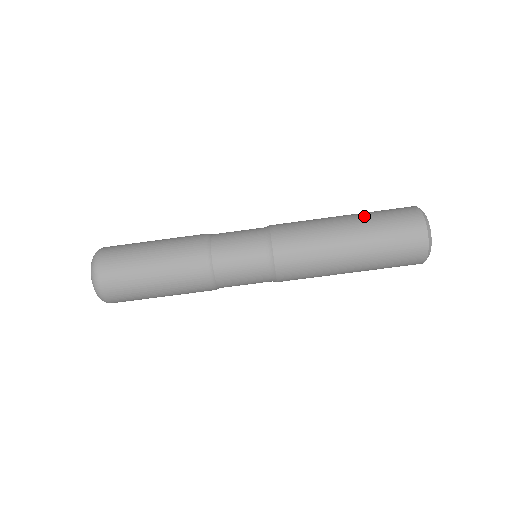
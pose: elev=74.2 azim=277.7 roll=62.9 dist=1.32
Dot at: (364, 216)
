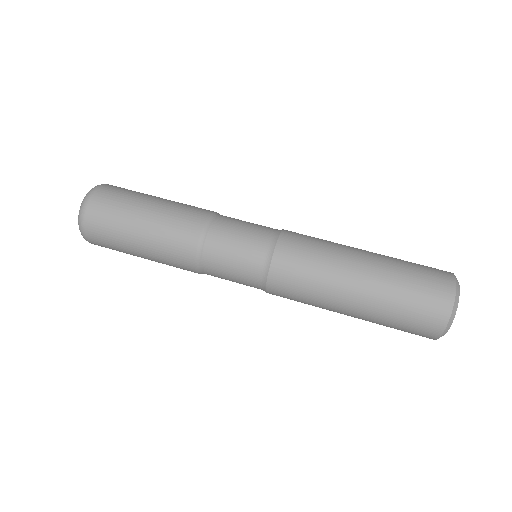
Dot at: occluded
